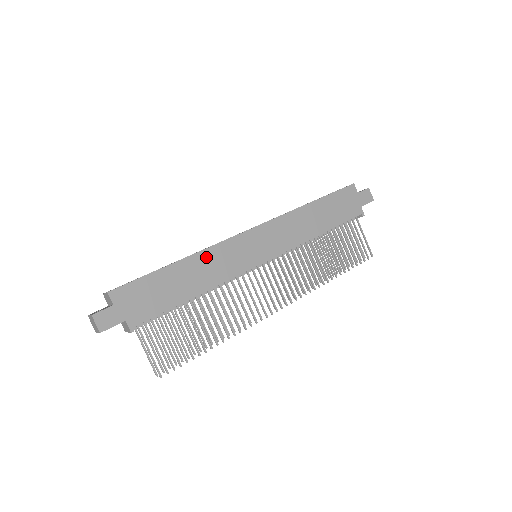
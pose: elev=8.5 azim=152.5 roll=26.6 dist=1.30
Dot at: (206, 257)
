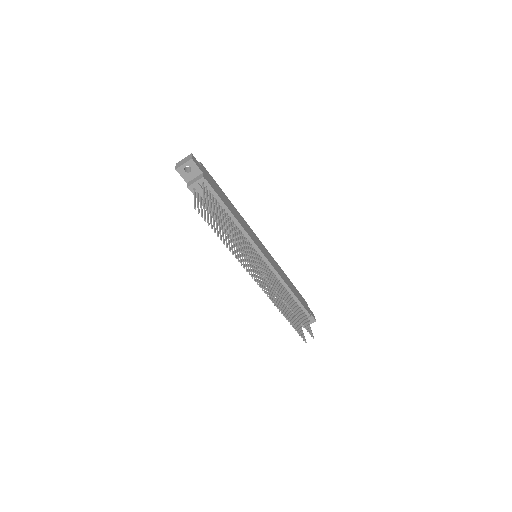
Dot at: (240, 216)
